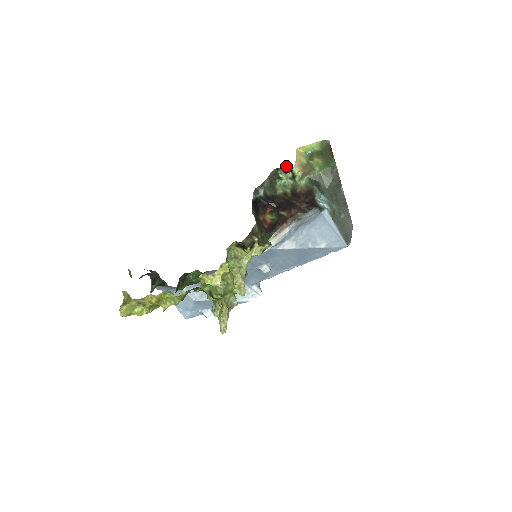
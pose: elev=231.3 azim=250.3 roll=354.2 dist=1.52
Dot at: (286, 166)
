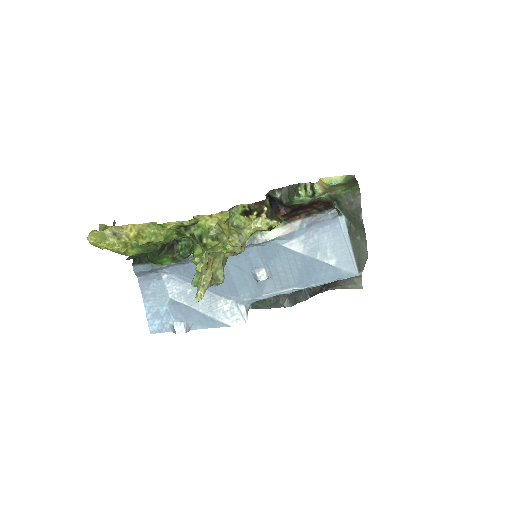
Dot at: (308, 183)
